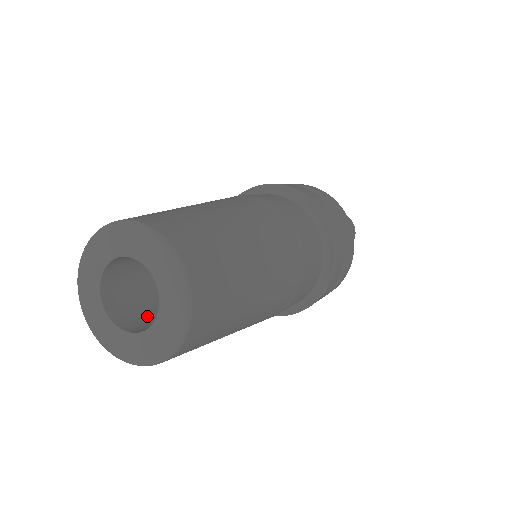
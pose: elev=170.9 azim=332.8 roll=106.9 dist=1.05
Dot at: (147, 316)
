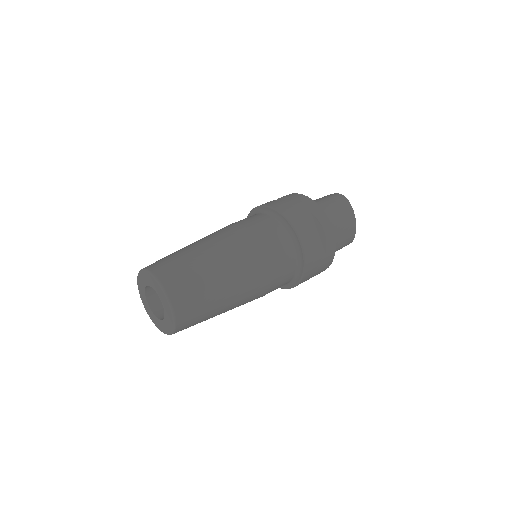
Dot at: occluded
